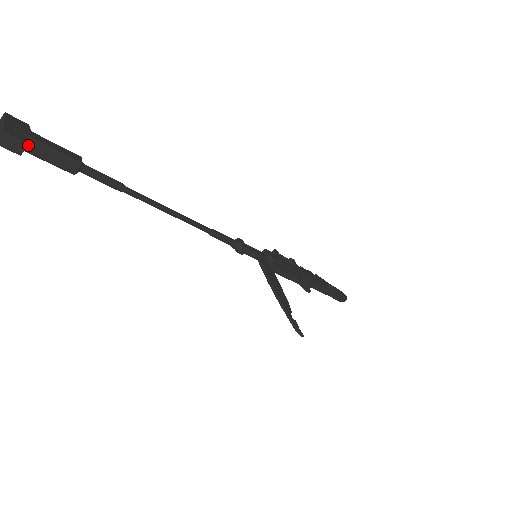
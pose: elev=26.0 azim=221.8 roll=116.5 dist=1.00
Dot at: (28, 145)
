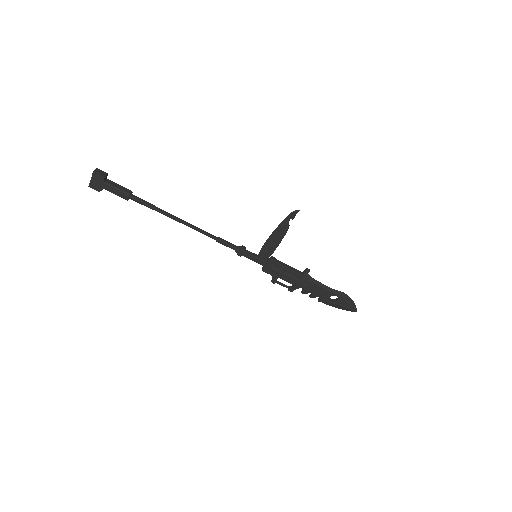
Dot at: (106, 180)
